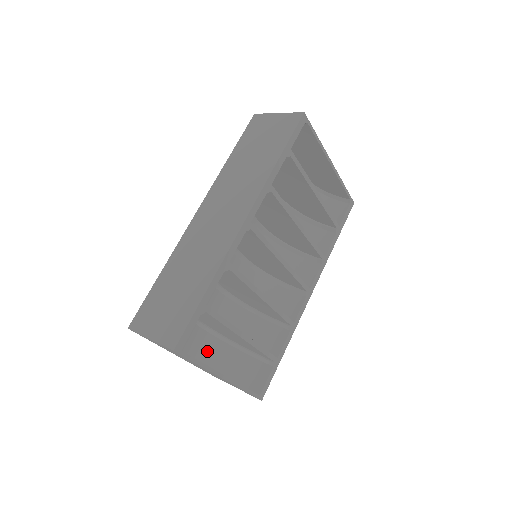
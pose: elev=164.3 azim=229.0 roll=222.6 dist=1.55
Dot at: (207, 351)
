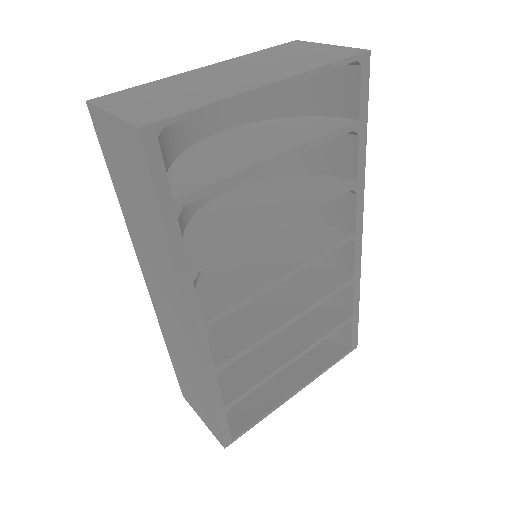
Dot at: occluded
